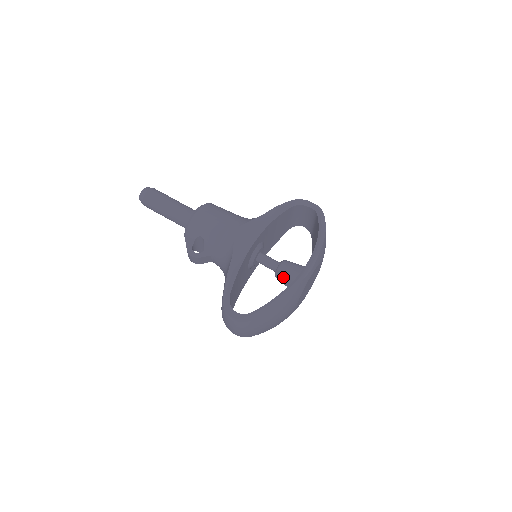
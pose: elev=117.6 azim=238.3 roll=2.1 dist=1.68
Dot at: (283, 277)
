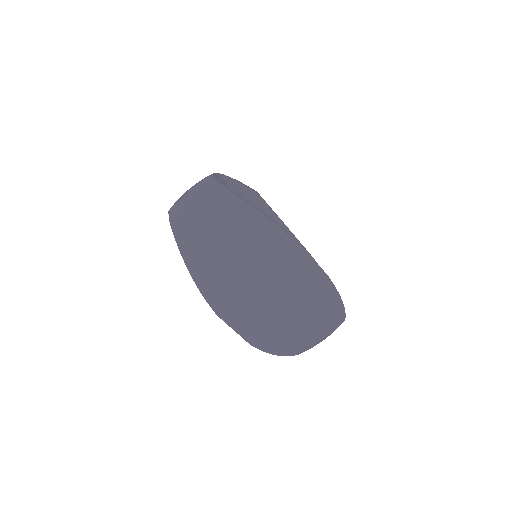
Dot at: occluded
